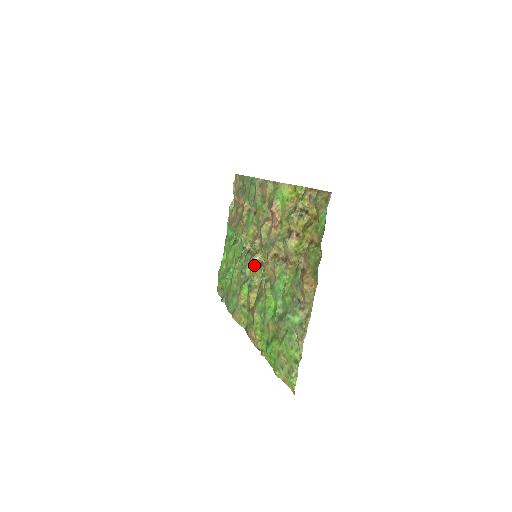
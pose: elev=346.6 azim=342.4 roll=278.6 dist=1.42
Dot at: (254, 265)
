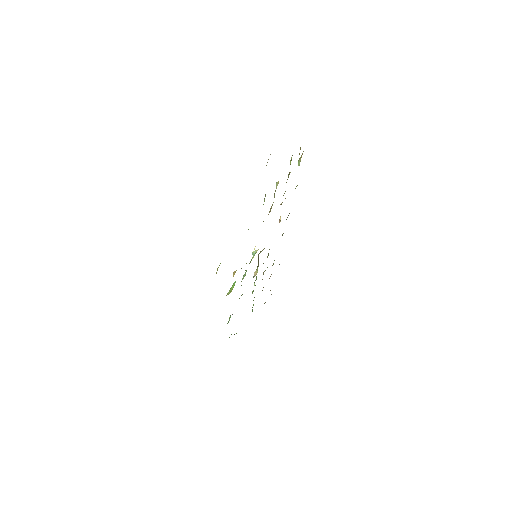
Dot at: occluded
